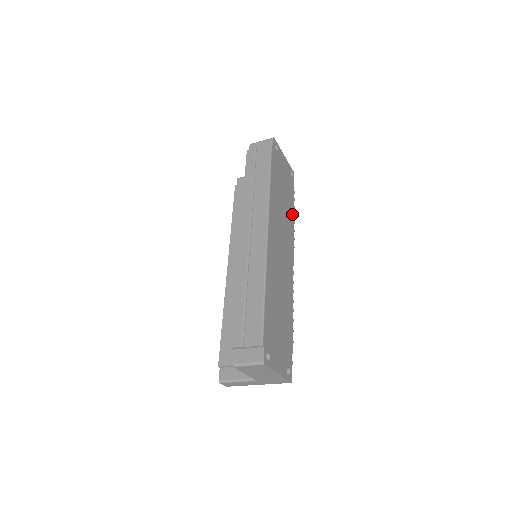
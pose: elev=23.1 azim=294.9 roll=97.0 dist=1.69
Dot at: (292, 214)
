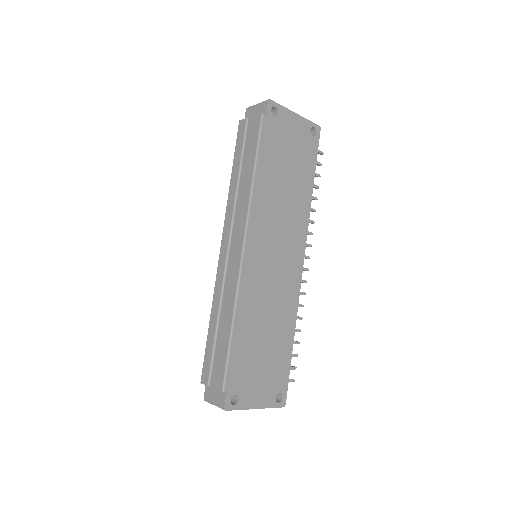
Dot at: (308, 192)
